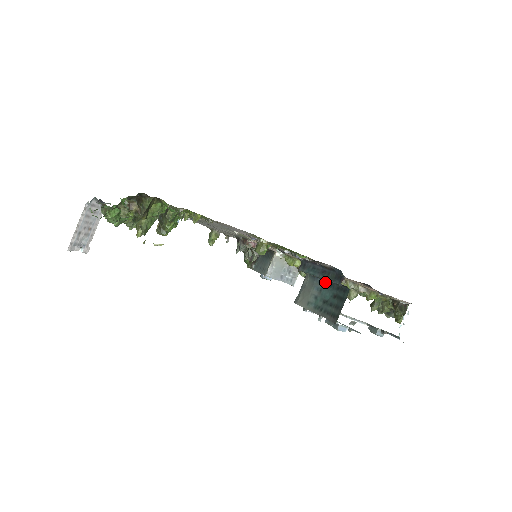
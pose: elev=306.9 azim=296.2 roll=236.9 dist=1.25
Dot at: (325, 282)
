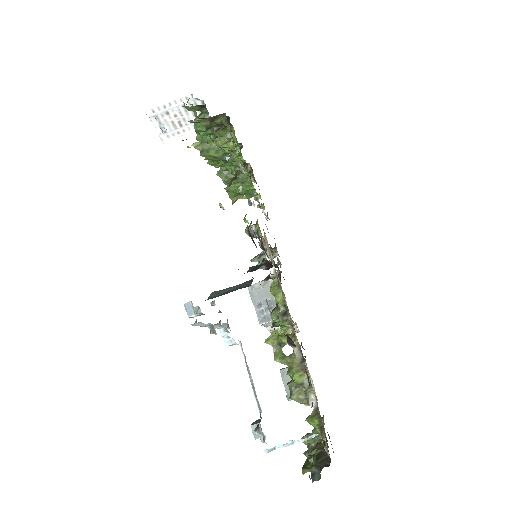
Dot at: (249, 285)
